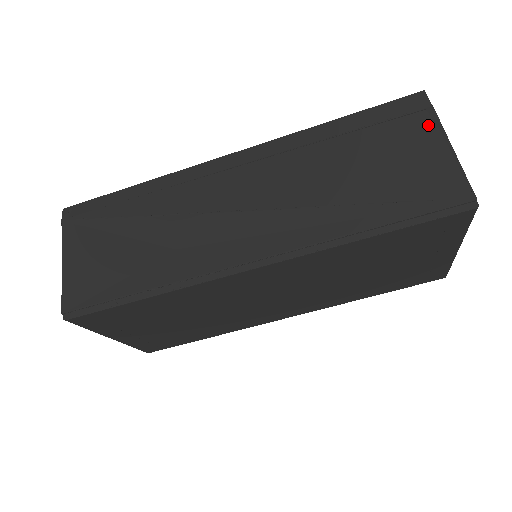
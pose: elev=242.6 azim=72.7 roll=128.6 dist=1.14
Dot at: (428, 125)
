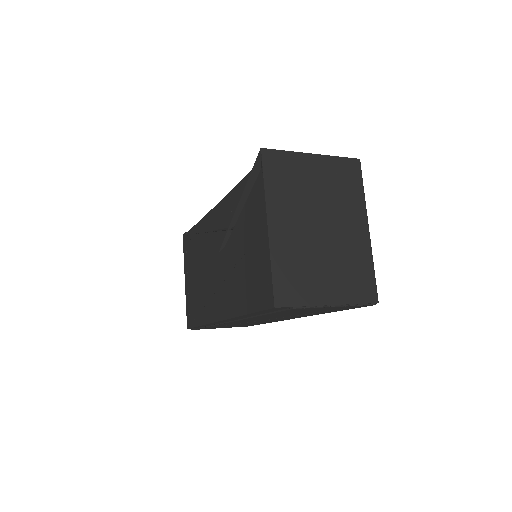
Dot at: occluded
